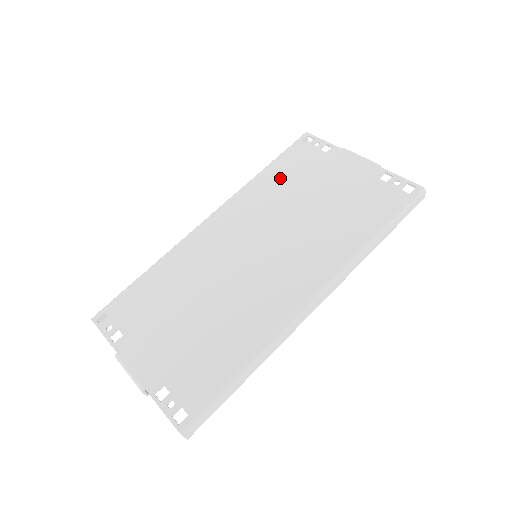
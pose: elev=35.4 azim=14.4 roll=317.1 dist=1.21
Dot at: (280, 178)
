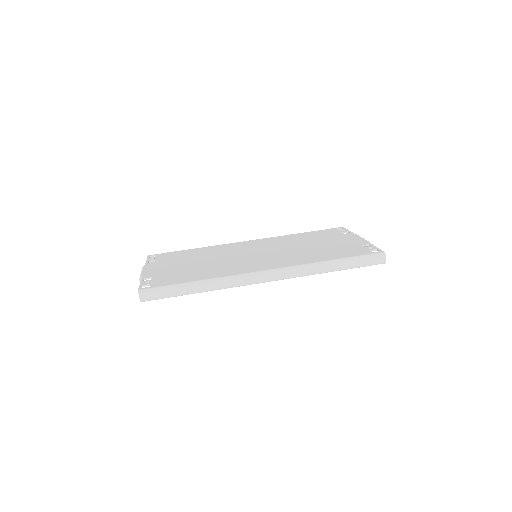
Dot at: (305, 236)
